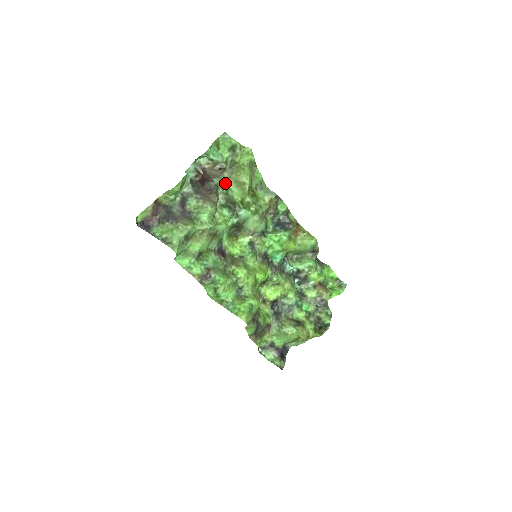
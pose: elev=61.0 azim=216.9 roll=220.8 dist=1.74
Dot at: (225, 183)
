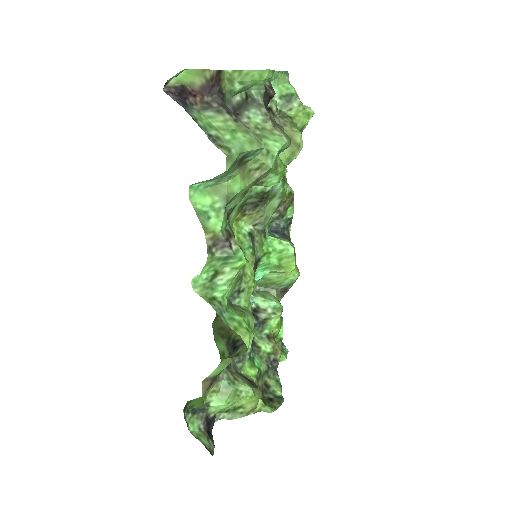
Dot at: occluded
